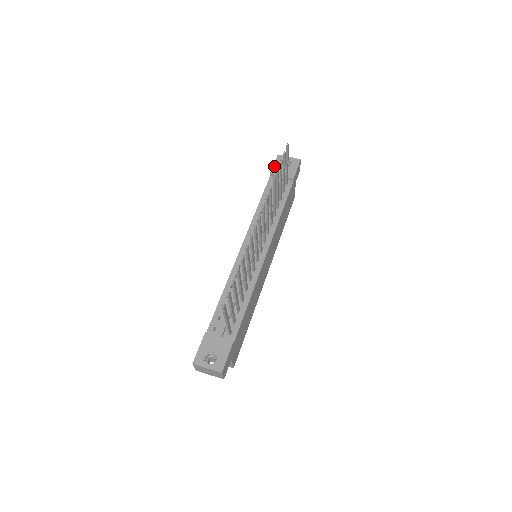
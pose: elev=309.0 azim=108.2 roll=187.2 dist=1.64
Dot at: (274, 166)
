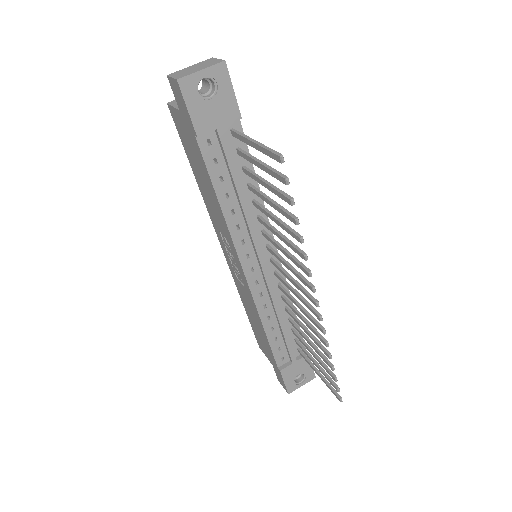
Dot at: (192, 115)
